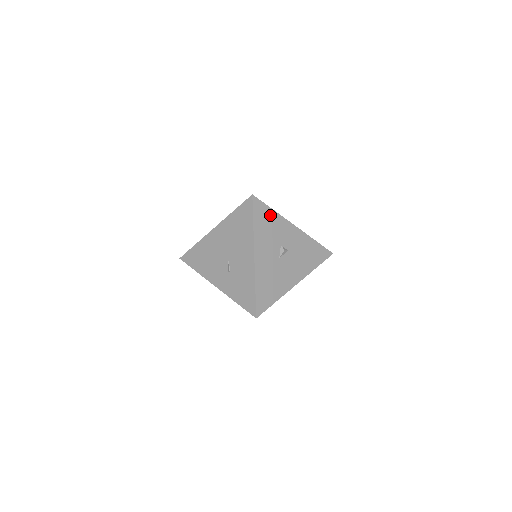
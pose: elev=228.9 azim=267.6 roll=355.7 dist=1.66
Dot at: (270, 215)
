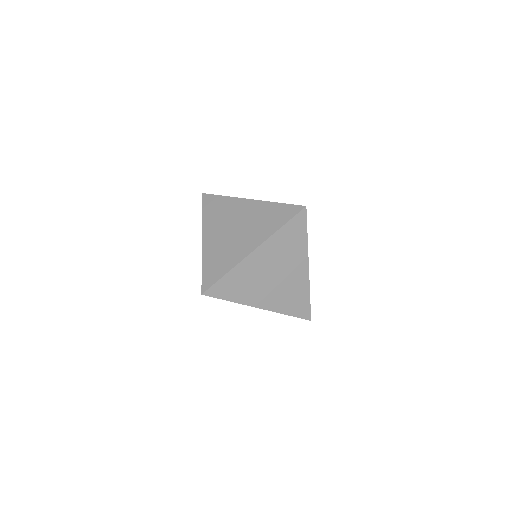
Dot at: occluded
